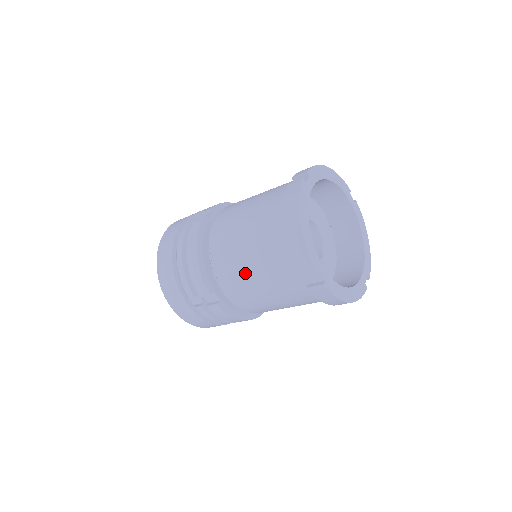
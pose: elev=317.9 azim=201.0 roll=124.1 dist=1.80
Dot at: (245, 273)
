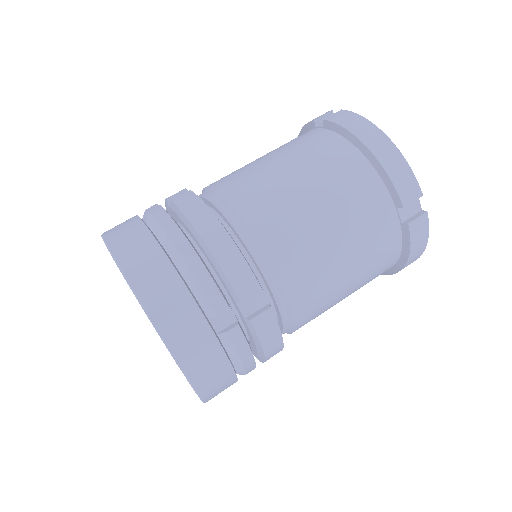
Dot at: (317, 232)
